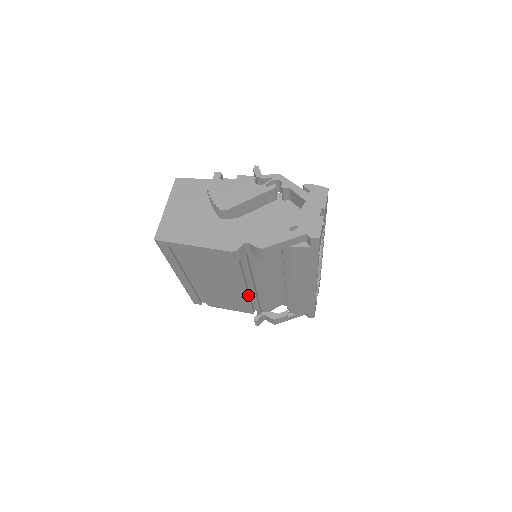
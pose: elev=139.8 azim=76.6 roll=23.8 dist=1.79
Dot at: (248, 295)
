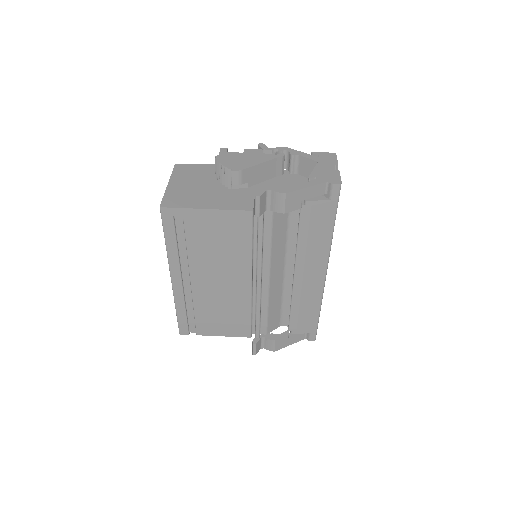
Dot at: (251, 298)
